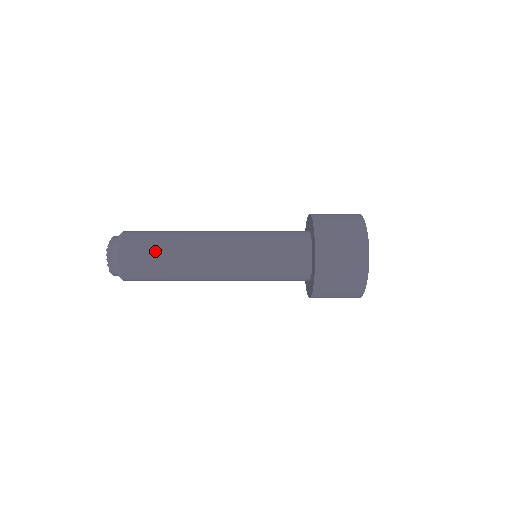
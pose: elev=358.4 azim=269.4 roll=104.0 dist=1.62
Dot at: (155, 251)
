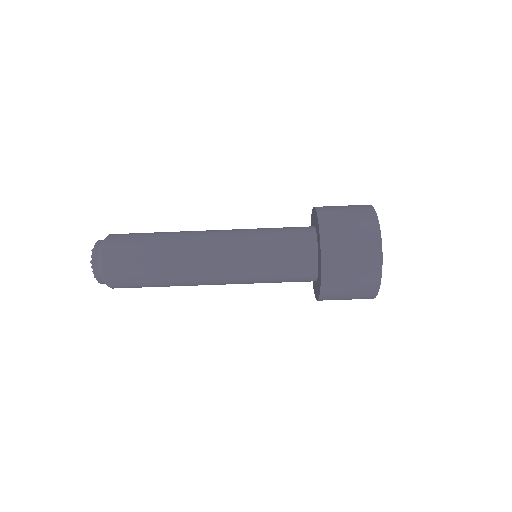
Dot at: (149, 233)
